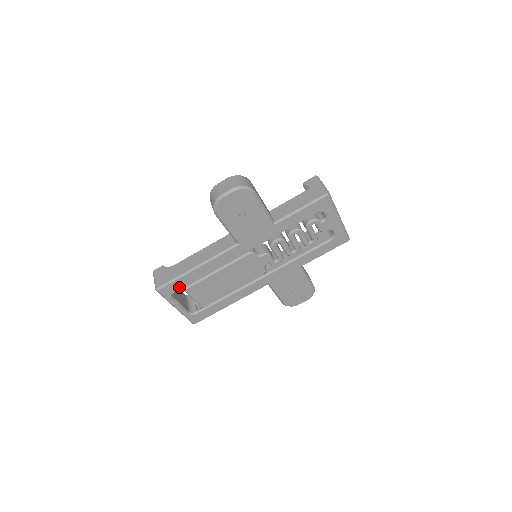
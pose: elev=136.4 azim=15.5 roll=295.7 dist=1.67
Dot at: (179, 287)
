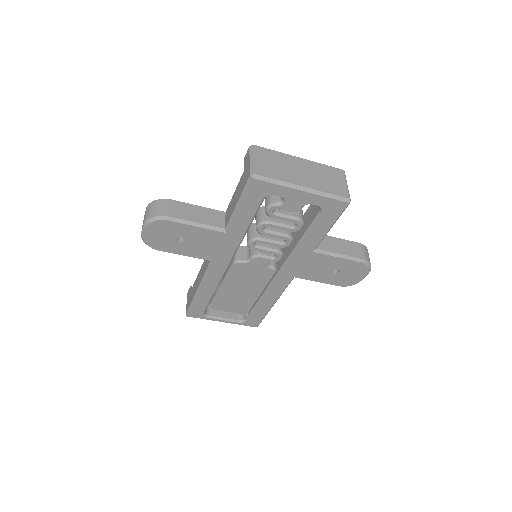
Dot at: (202, 308)
